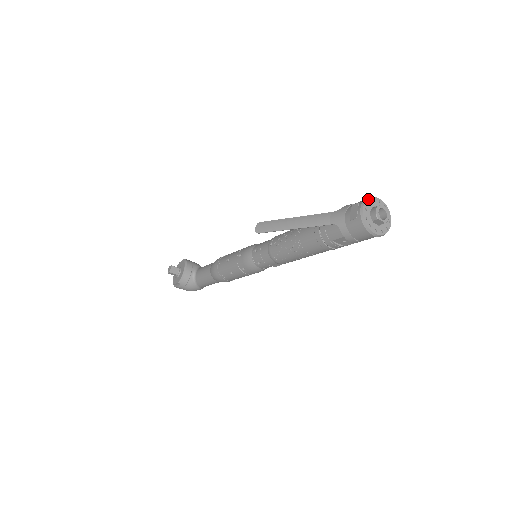
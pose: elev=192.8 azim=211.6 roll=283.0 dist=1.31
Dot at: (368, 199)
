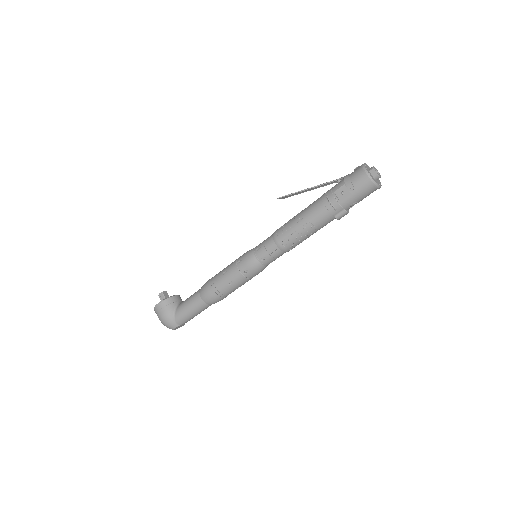
Dot at: occluded
